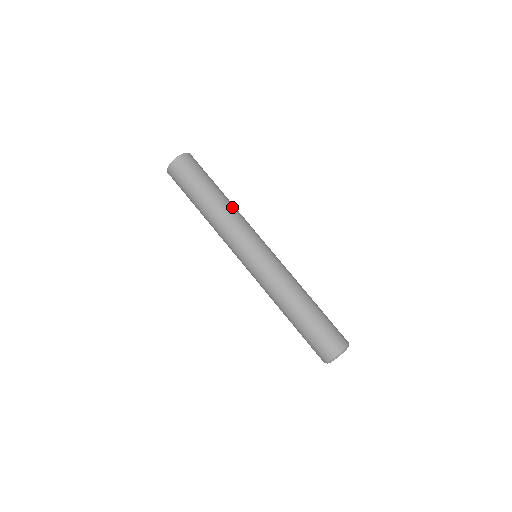
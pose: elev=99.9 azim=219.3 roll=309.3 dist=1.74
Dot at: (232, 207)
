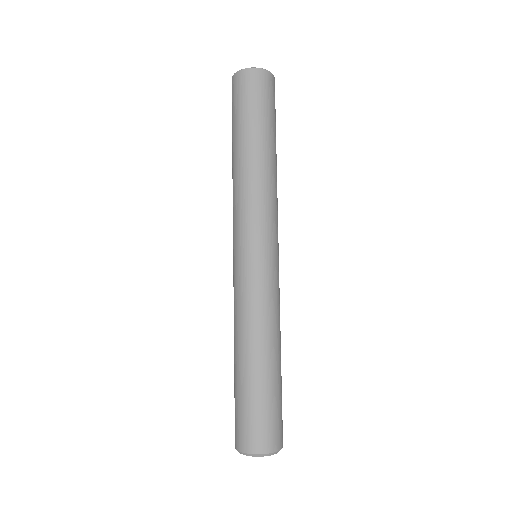
Dot at: occluded
